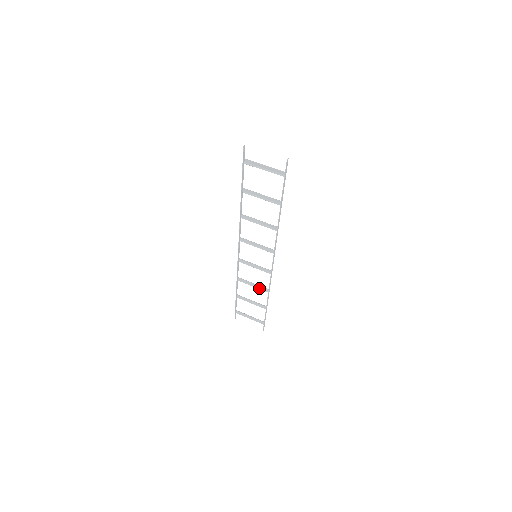
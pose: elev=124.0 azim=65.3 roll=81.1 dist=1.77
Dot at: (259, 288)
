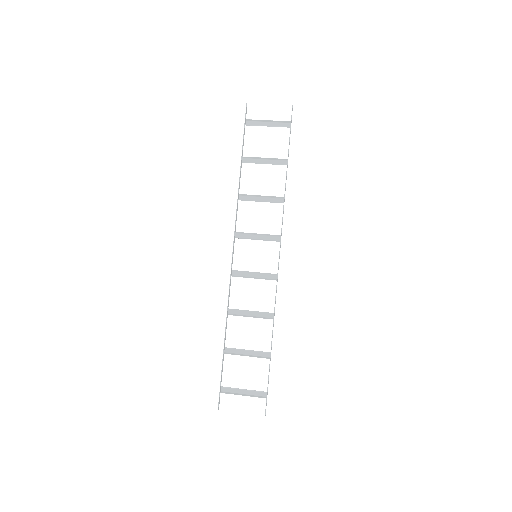
Dot at: (259, 317)
